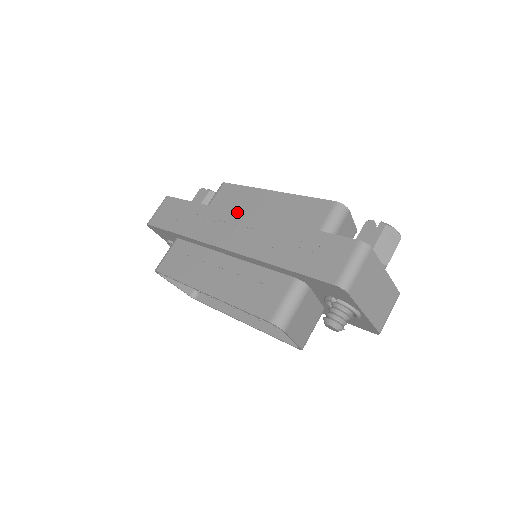
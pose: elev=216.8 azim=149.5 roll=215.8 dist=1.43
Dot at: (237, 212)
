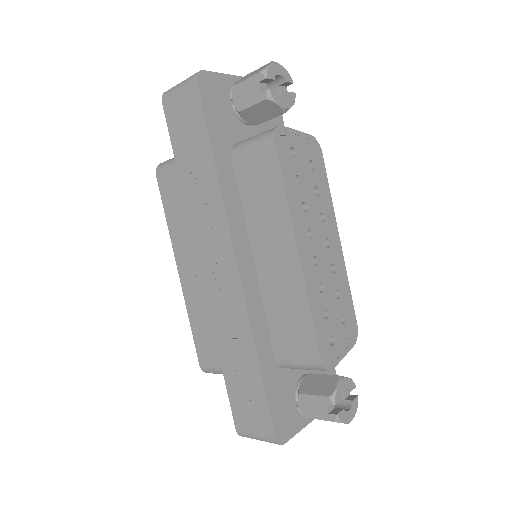
Dot at: (234, 252)
